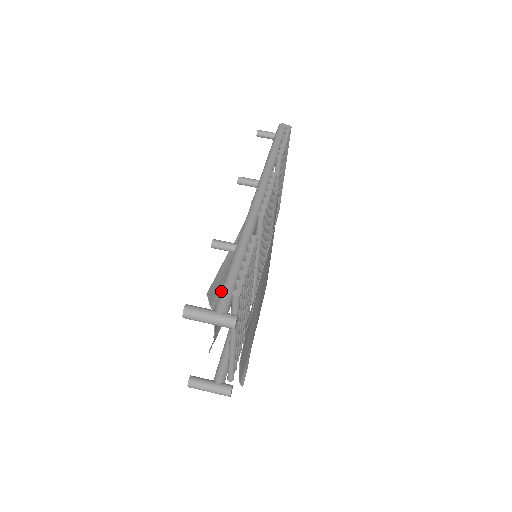
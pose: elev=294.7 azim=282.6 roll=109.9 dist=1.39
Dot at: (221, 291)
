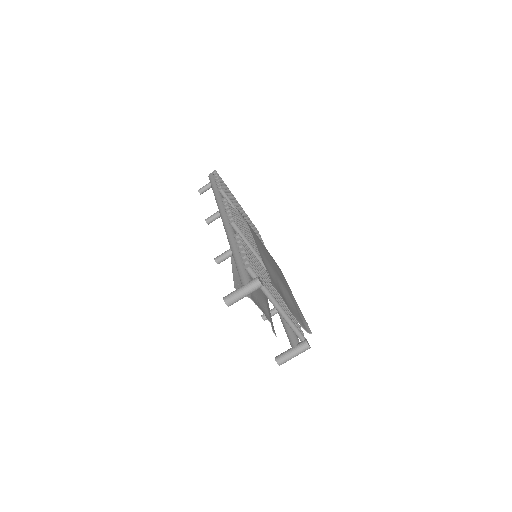
Dot at: (239, 275)
